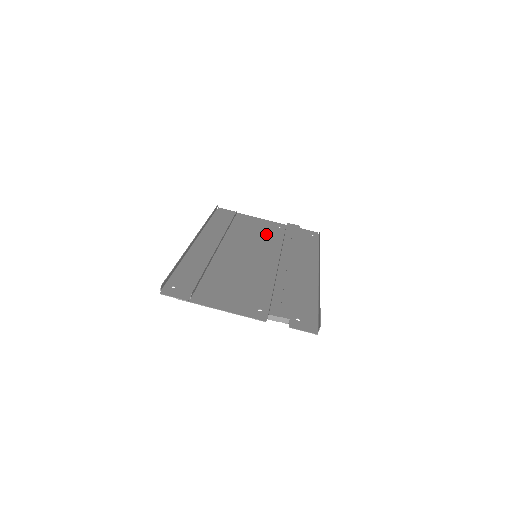
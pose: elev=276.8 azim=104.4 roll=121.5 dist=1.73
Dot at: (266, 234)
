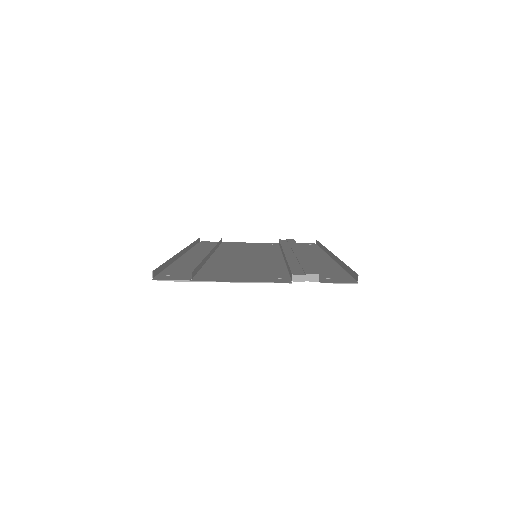
Dot at: (260, 247)
